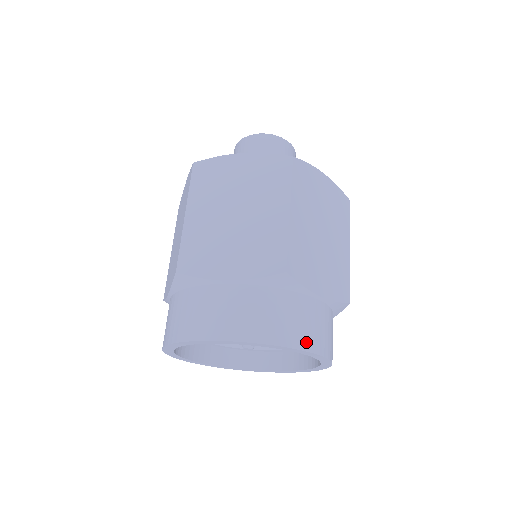
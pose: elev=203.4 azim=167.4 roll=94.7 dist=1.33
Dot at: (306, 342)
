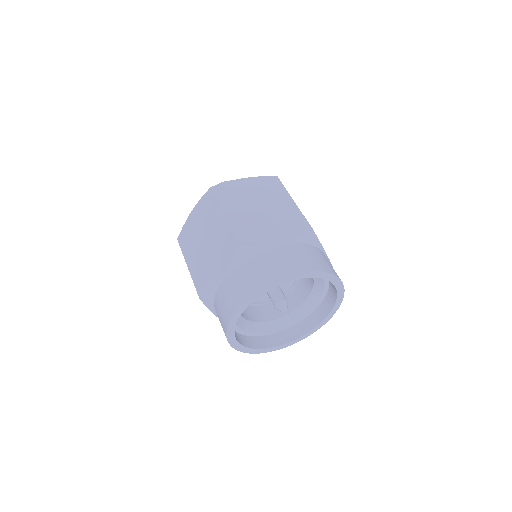
Dot at: (284, 272)
